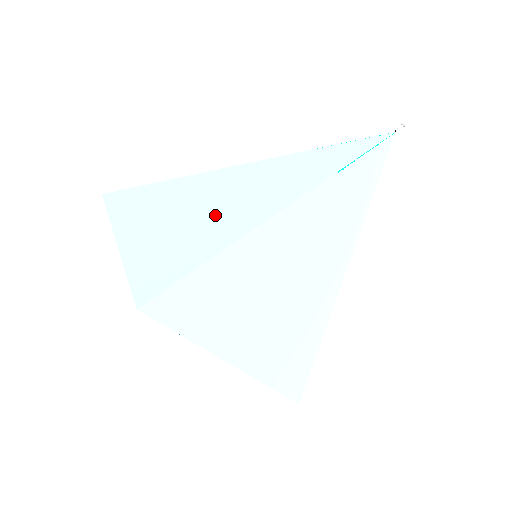
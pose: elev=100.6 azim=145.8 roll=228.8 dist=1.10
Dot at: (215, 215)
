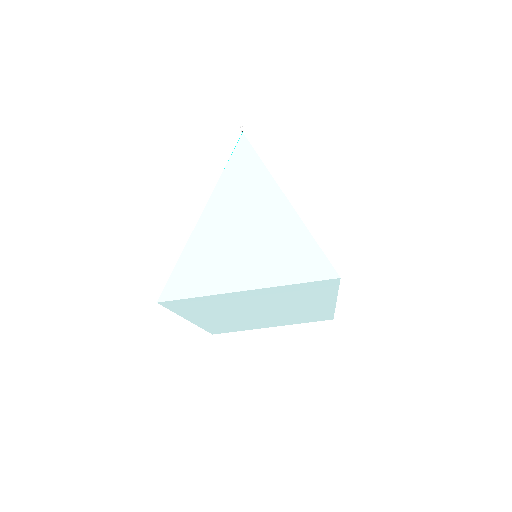
Dot at: (261, 227)
